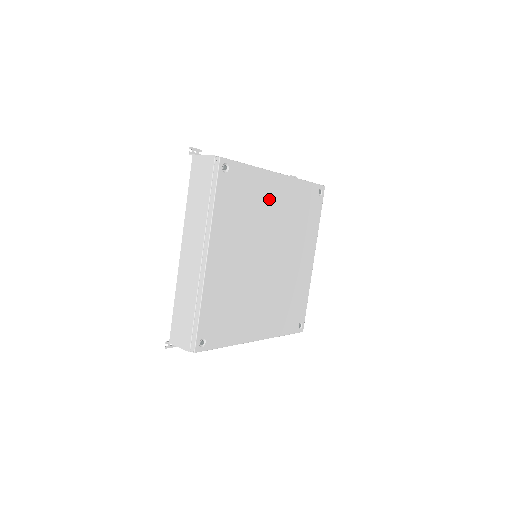
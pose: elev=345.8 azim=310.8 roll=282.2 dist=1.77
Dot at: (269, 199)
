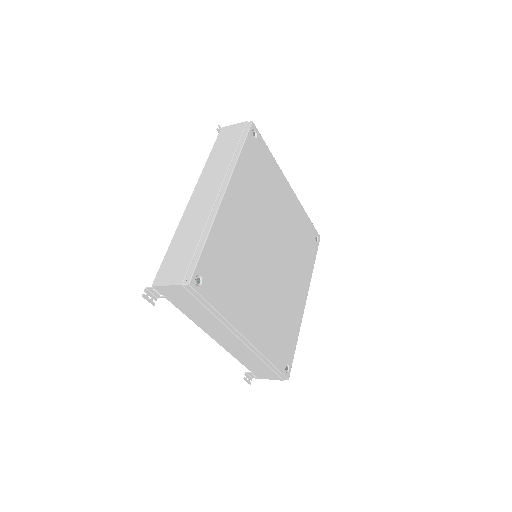
Dot at: (280, 199)
